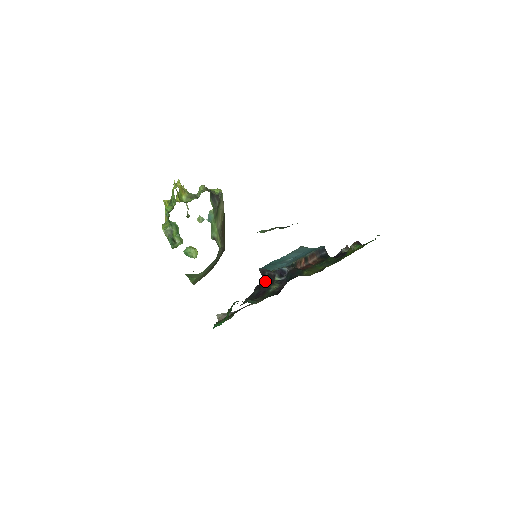
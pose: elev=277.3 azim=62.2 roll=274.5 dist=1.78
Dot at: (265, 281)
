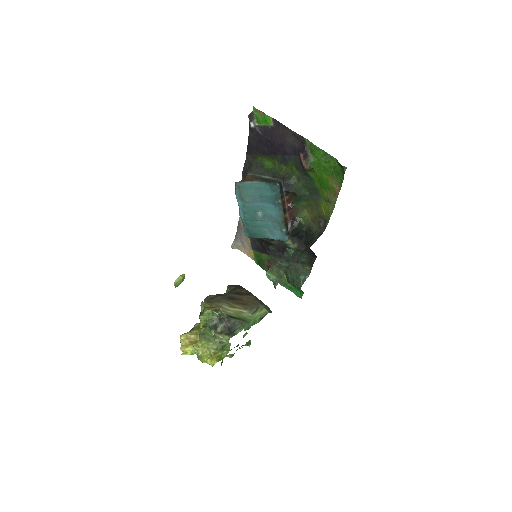
Dot at: (270, 242)
